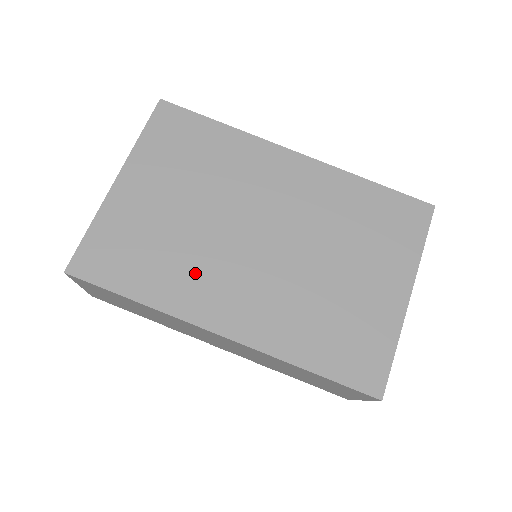
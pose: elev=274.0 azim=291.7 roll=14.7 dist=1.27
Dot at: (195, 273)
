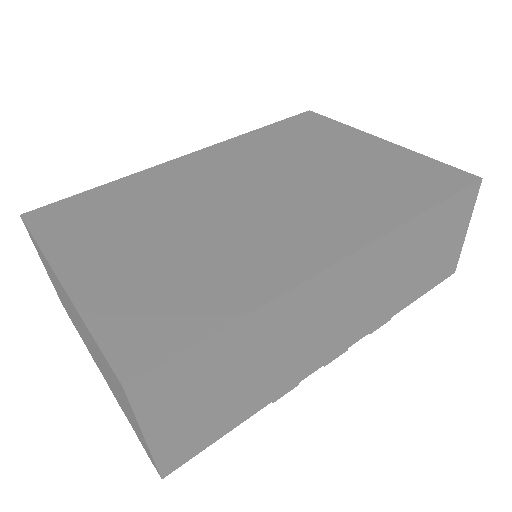
Dot at: (248, 254)
